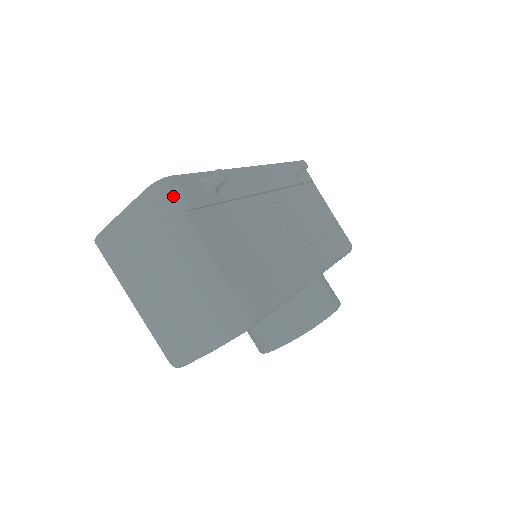
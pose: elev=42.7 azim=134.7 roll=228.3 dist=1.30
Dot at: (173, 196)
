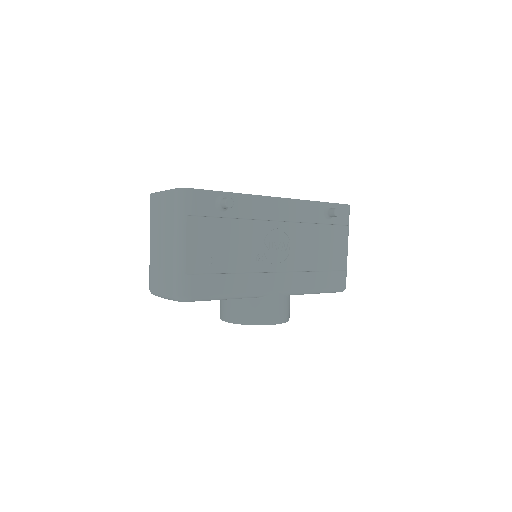
Dot at: (185, 202)
